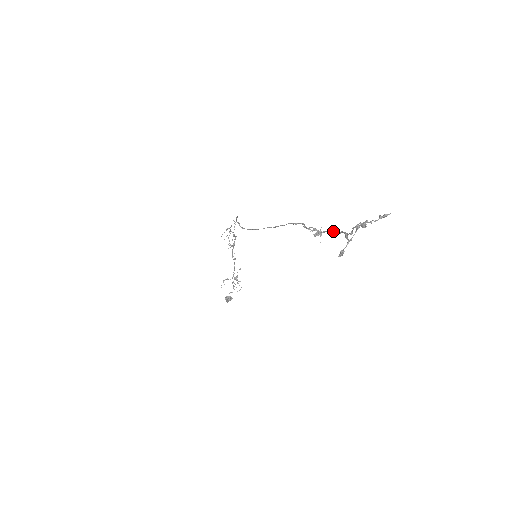
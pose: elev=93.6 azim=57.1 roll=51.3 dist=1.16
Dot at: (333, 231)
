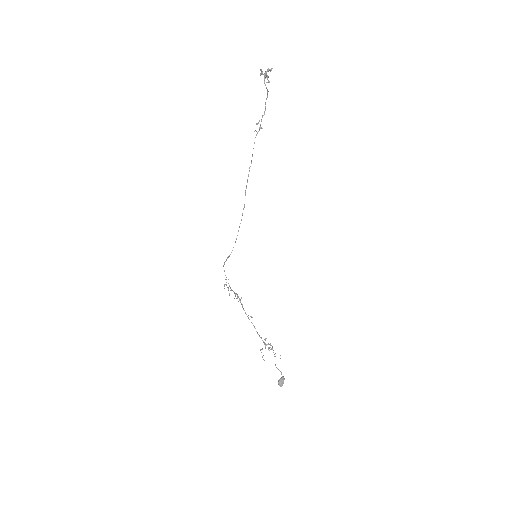
Dot at: (263, 115)
